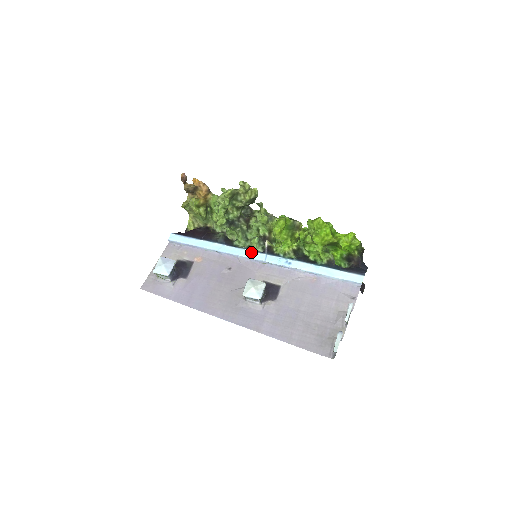
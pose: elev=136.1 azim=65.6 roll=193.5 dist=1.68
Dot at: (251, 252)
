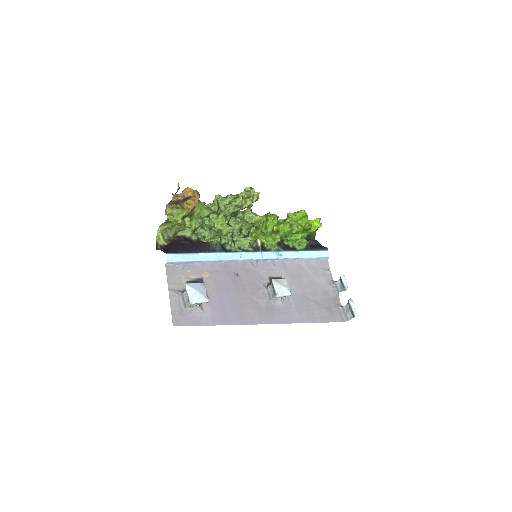
Dot at: (249, 253)
